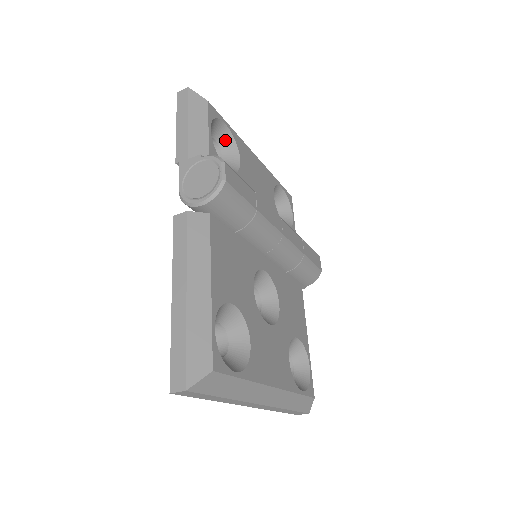
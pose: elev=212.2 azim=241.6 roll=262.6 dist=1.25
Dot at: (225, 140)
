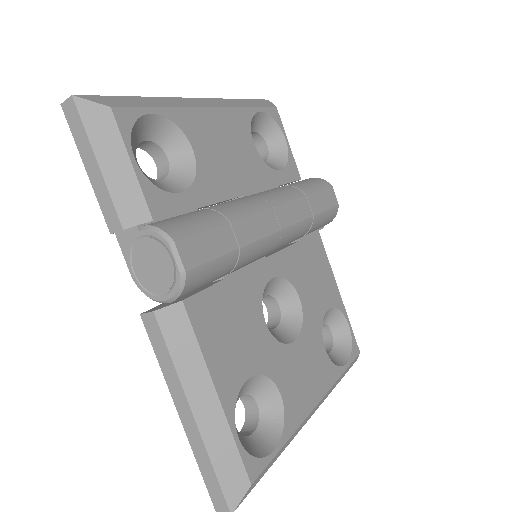
Dot at: (161, 131)
